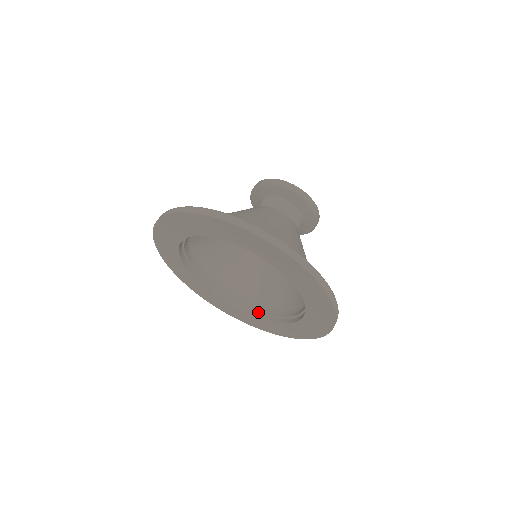
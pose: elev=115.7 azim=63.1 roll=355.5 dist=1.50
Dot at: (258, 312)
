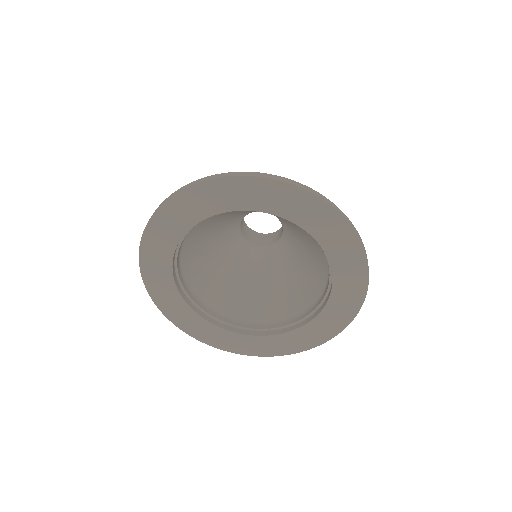
Dot at: (266, 330)
